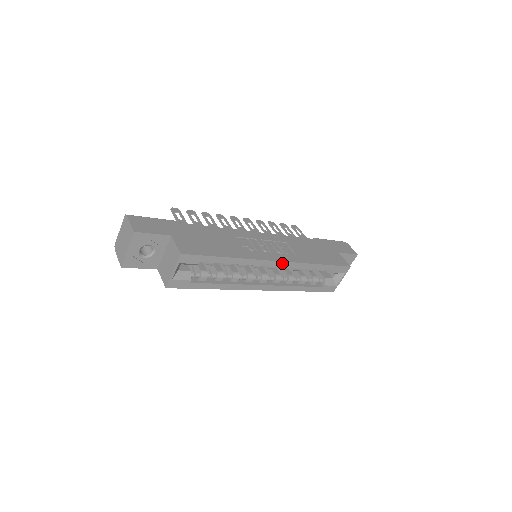
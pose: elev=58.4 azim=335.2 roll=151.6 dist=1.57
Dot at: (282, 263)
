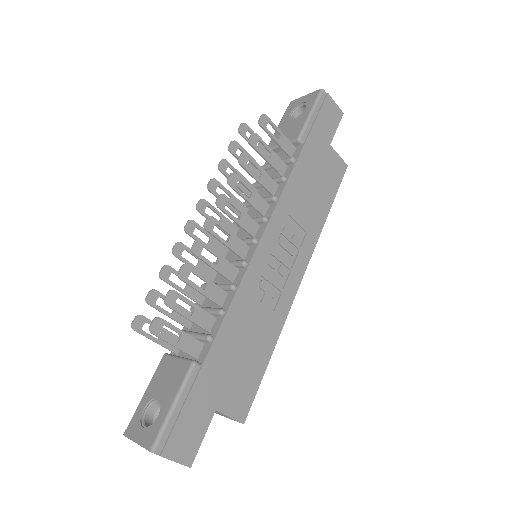
Dot at: (303, 271)
